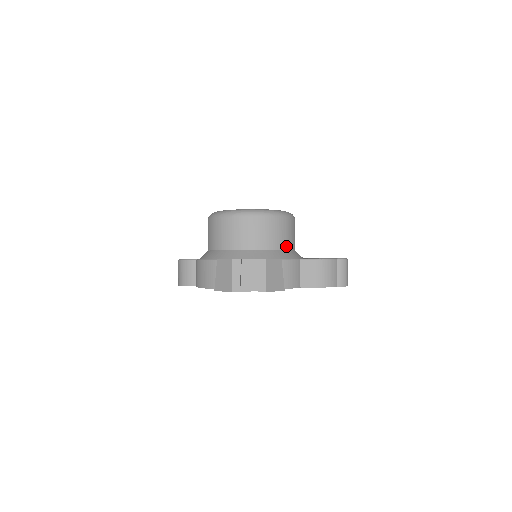
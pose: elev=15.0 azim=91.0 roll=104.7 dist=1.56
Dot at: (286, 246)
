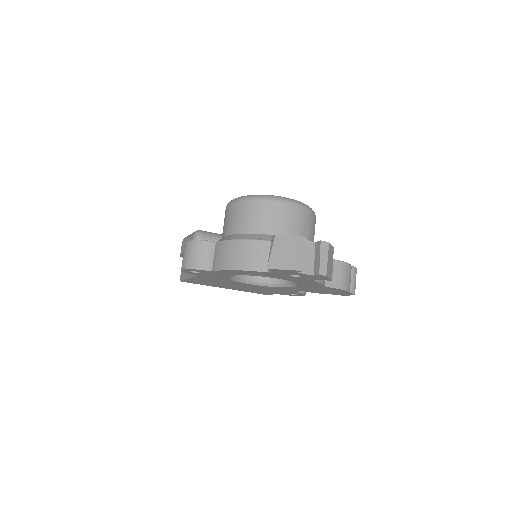
Dot at: occluded
